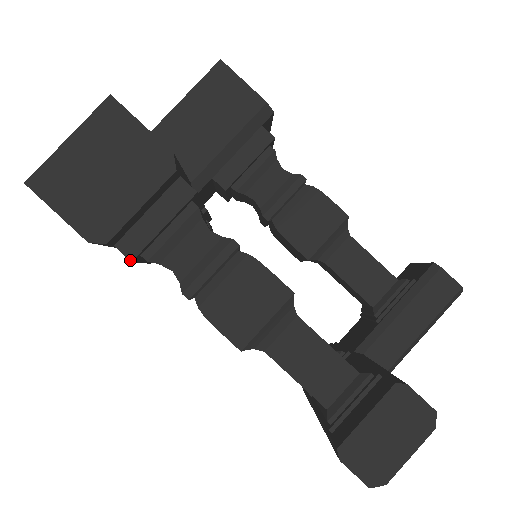
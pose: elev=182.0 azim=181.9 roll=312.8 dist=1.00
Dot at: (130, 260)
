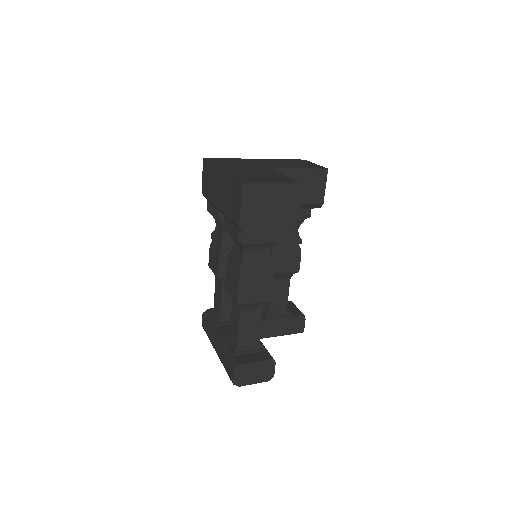
Dot at: (239, 241)
